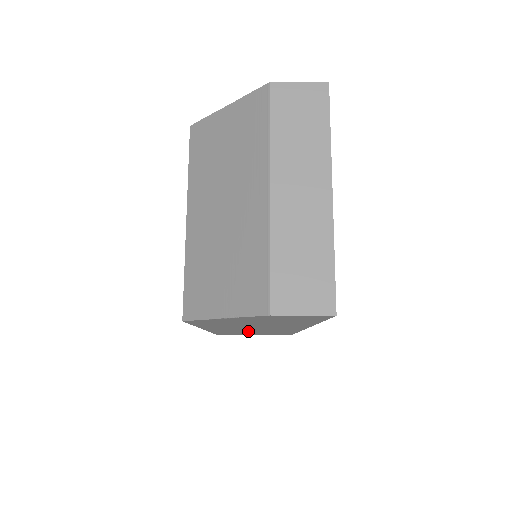
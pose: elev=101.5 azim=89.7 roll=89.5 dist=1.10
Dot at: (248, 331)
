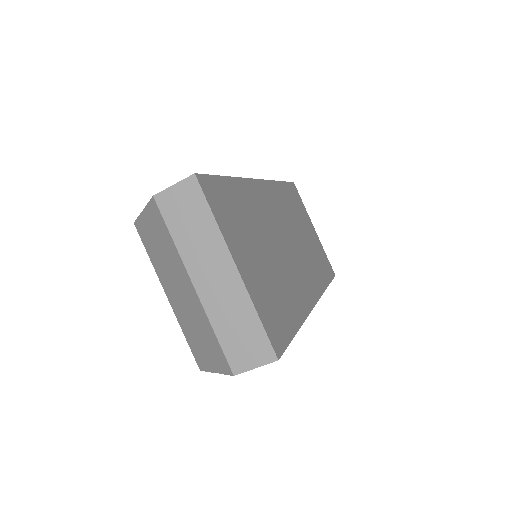
Dot at: occluded
